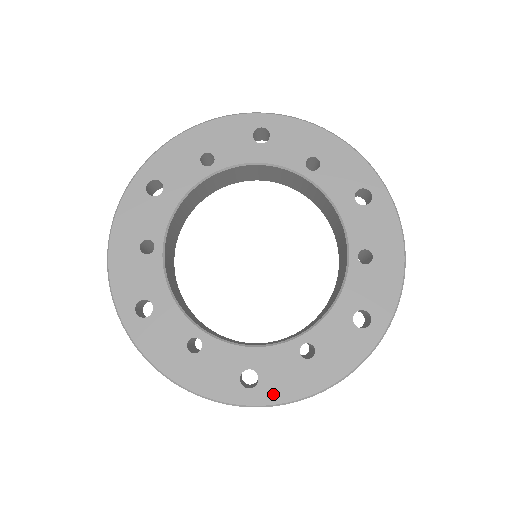
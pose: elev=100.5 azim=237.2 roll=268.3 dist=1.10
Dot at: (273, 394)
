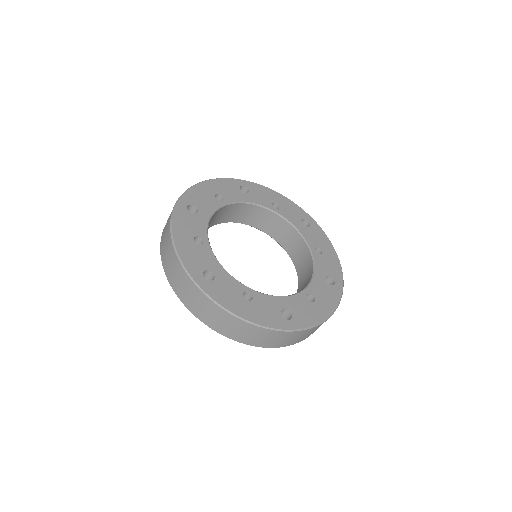
Dot at: (213, 292)
